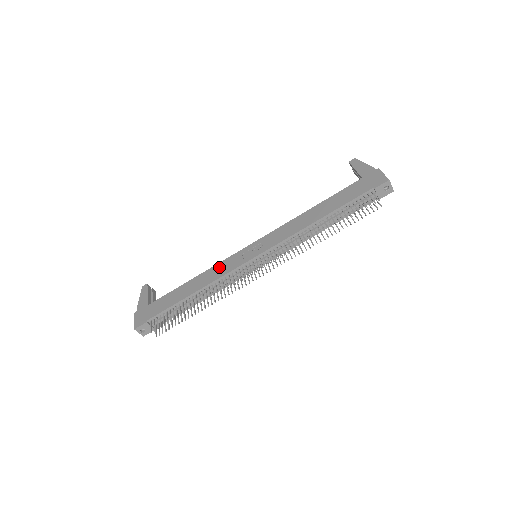
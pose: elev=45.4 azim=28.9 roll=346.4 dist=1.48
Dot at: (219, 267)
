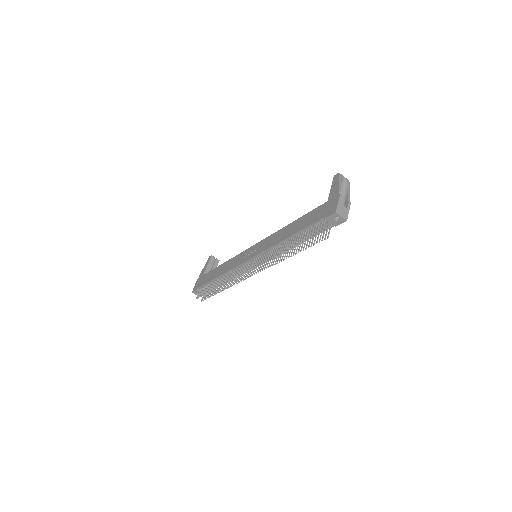
Dot at: (235, 259)
